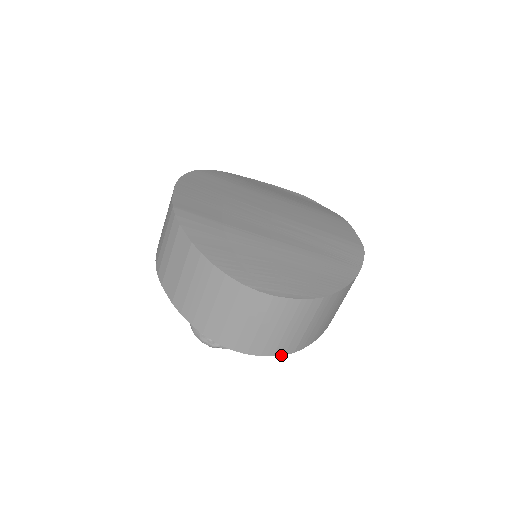
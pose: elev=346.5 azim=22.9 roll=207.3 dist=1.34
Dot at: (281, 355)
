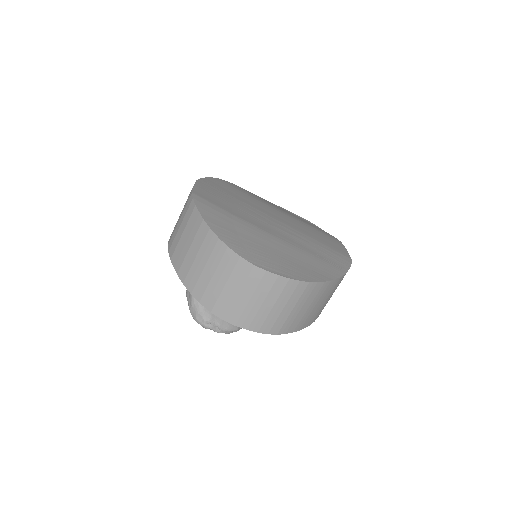
Dot at: (265, 333)
